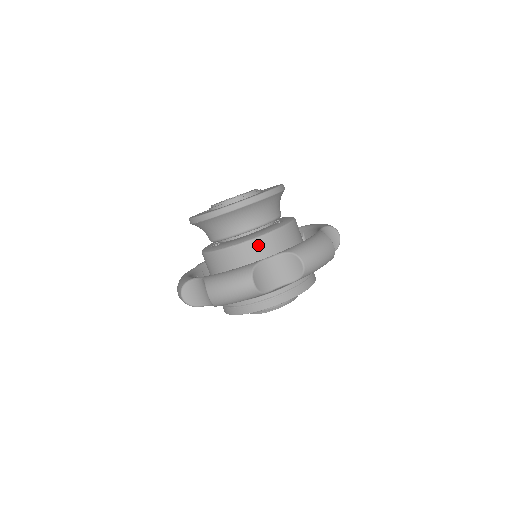
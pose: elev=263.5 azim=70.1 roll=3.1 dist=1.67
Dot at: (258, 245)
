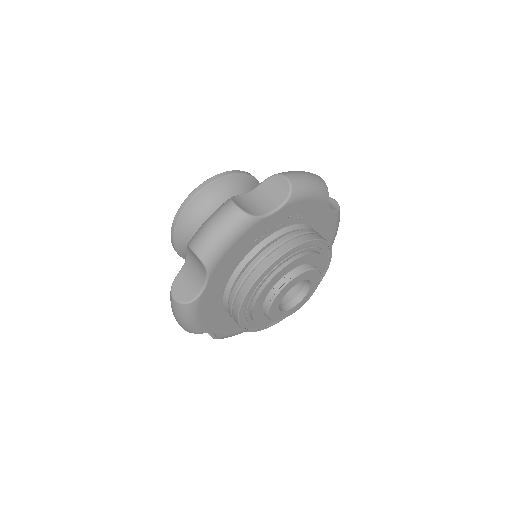
Dot at: occluded
